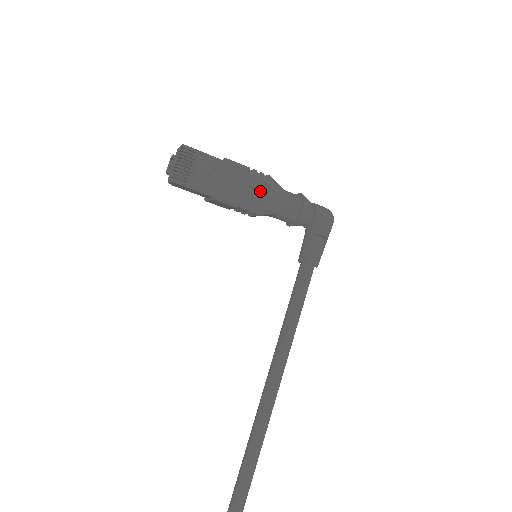
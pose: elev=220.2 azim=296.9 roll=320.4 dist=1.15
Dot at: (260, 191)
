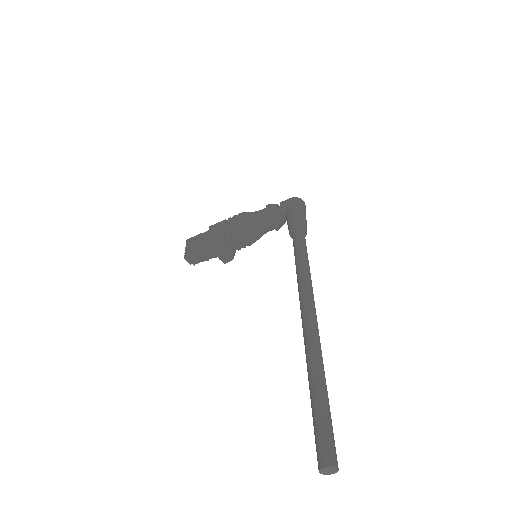
Dot at: (235, 222)
